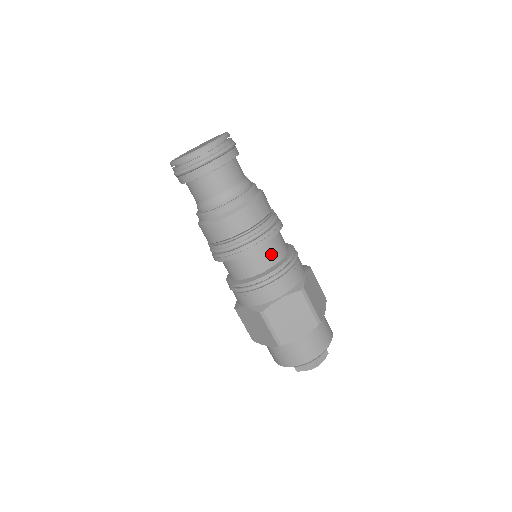
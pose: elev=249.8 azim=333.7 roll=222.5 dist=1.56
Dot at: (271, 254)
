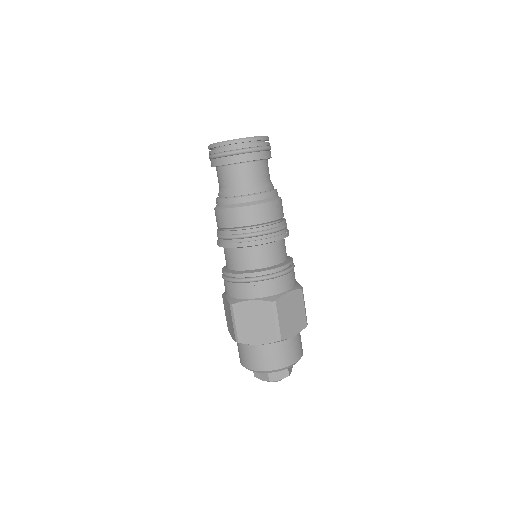
Dot at: (284, 250)
